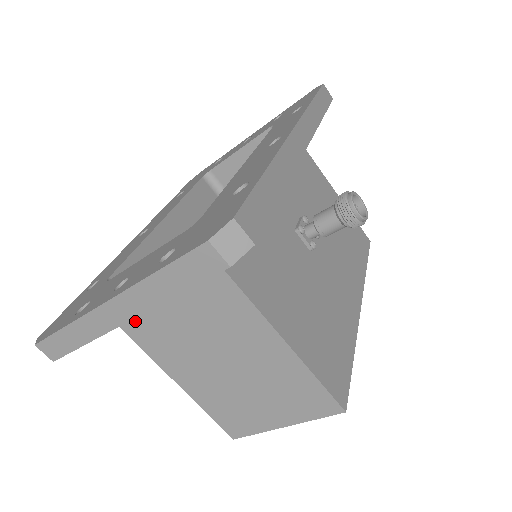
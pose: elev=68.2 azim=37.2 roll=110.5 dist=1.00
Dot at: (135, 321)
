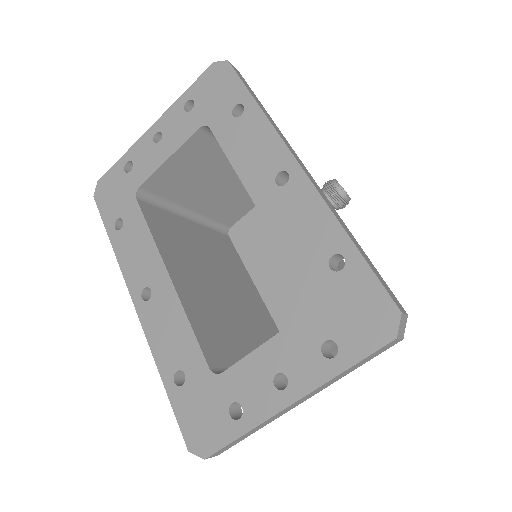
Dot at: occluded
